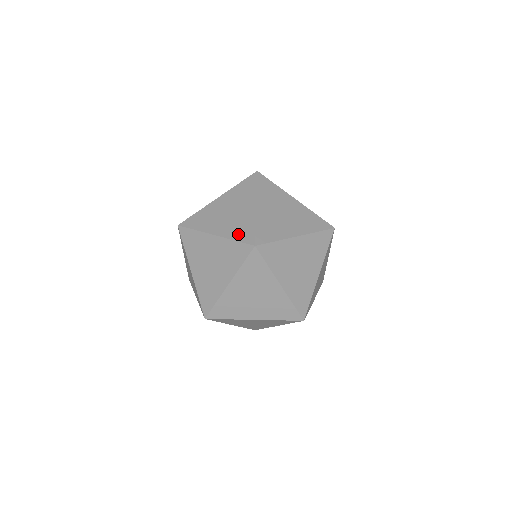
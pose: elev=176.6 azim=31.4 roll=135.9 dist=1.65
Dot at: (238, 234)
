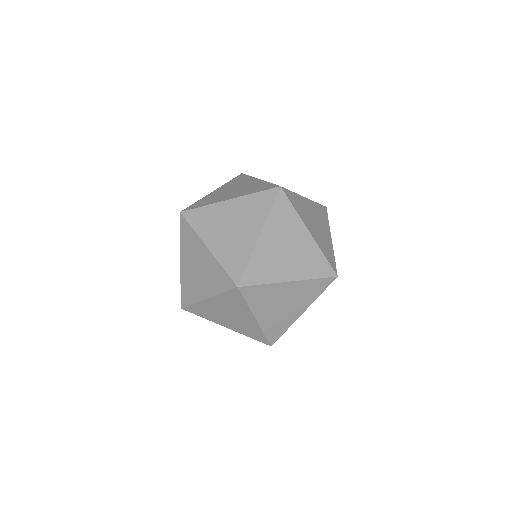
Dot at: (314, 271)
